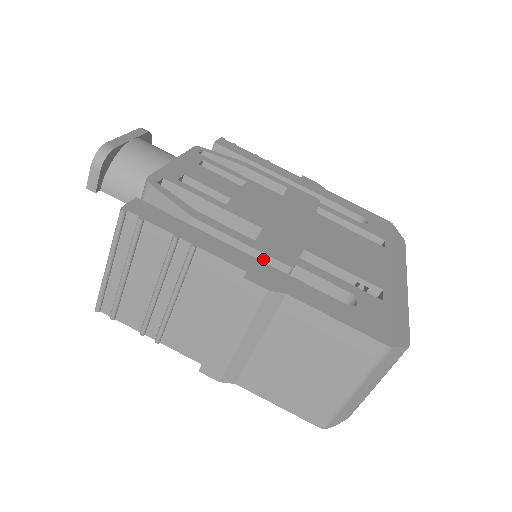
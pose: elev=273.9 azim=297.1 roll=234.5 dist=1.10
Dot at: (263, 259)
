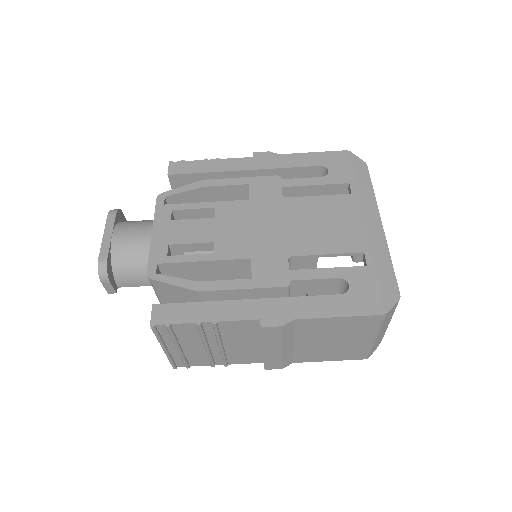
Dot at: (265, 290)
